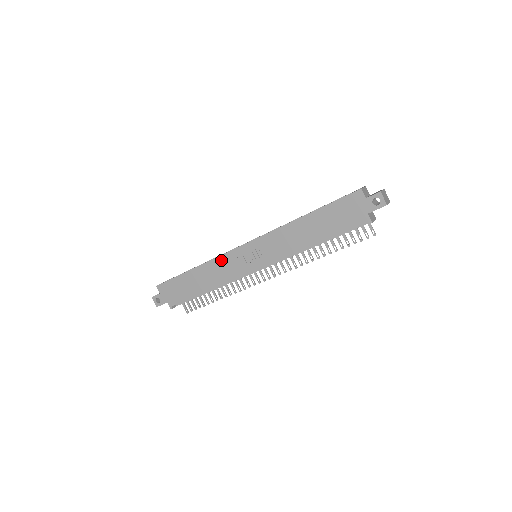
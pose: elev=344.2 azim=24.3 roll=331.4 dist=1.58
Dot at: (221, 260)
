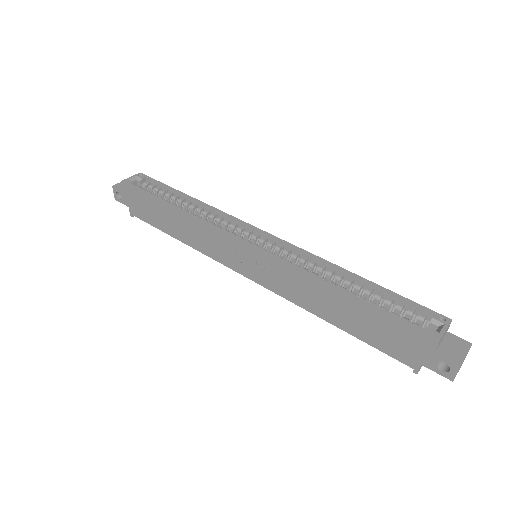
Dot at: (209, 231)
